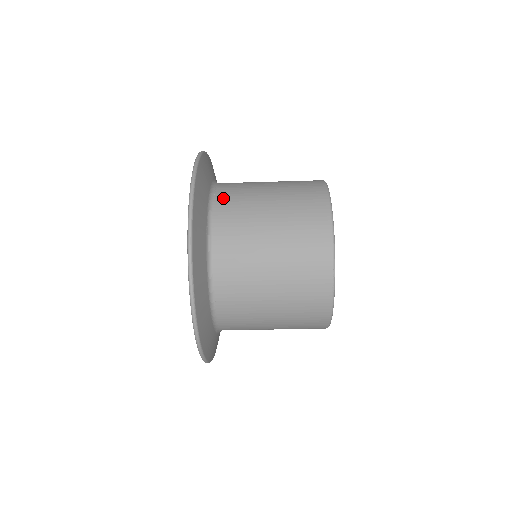
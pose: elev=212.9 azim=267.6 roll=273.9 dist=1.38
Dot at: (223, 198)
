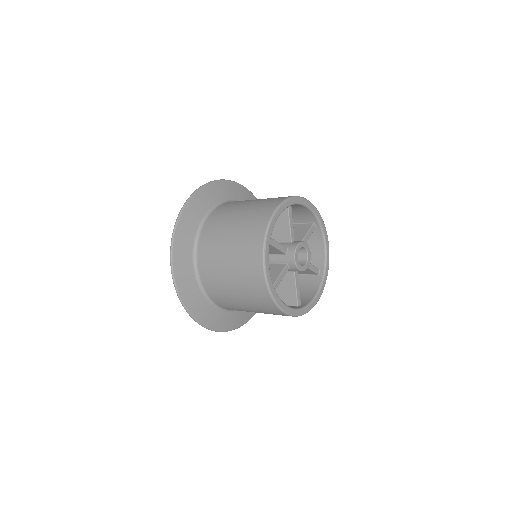
Dot at: (208, 287)
